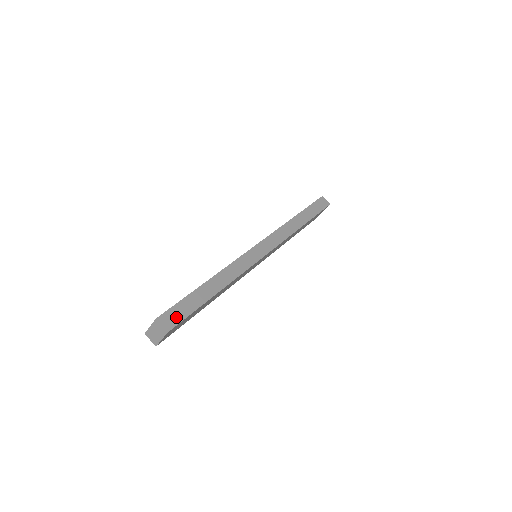
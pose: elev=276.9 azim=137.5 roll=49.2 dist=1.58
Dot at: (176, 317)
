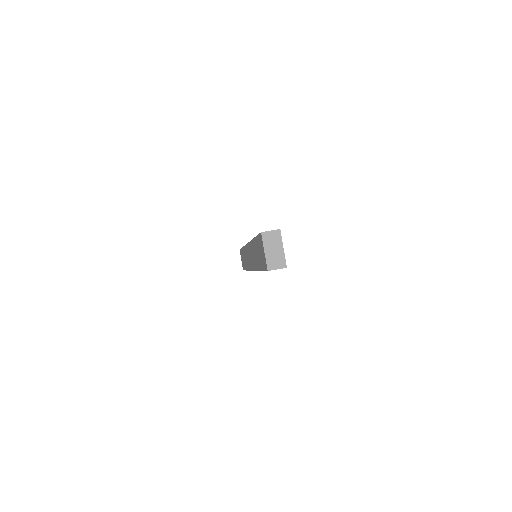
Dot at: occluded
